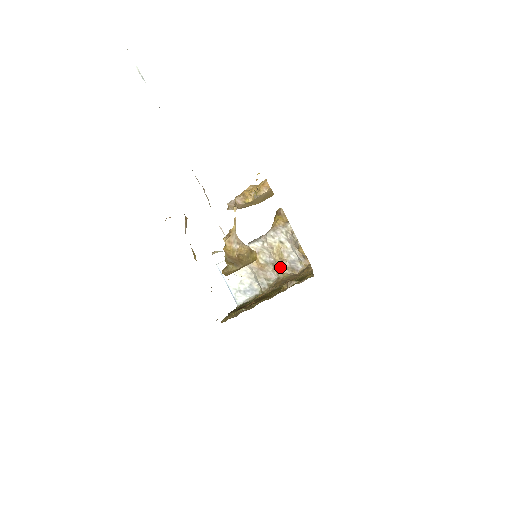
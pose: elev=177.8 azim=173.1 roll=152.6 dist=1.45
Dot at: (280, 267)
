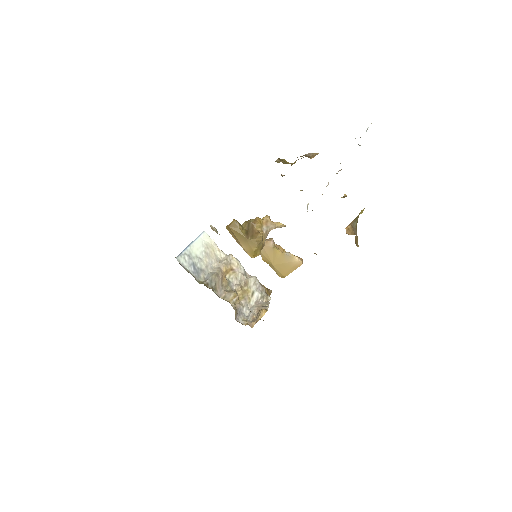
Dot at: (233, 297)
